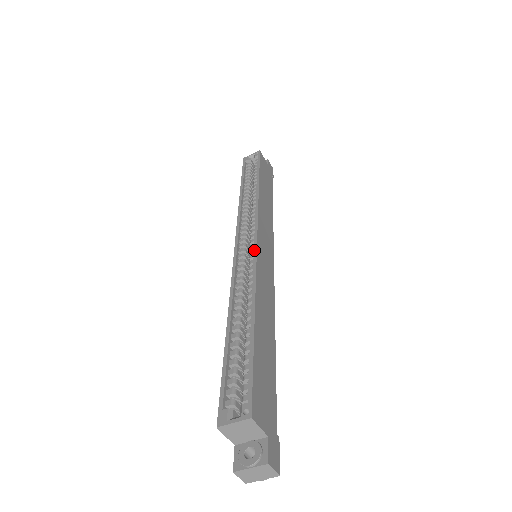
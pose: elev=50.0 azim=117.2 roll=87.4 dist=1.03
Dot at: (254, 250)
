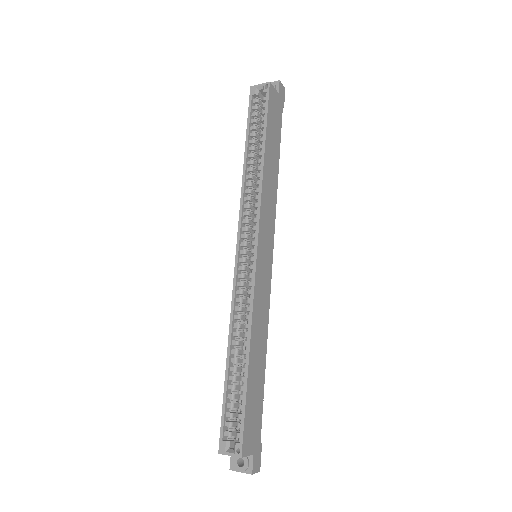
Dot at: (253, 271)
